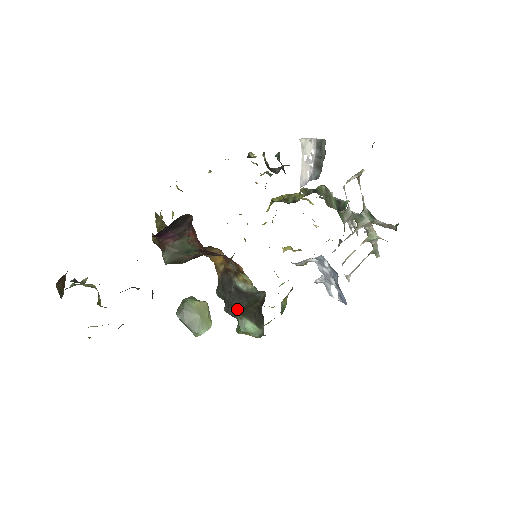
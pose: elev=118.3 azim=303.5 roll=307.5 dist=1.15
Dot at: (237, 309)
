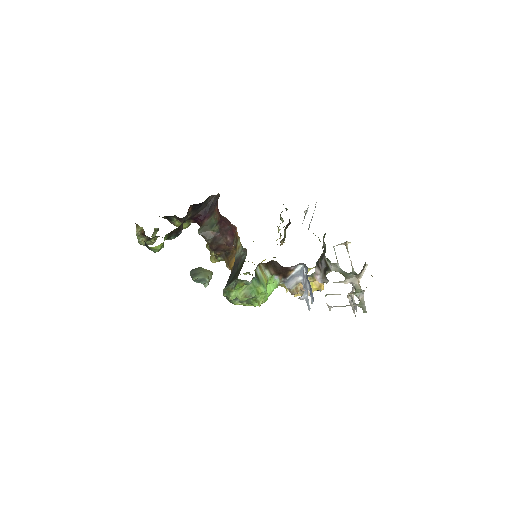
Dot at: (230, 281)
